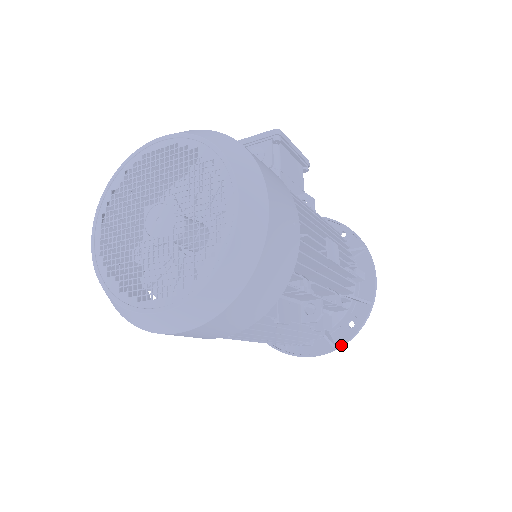
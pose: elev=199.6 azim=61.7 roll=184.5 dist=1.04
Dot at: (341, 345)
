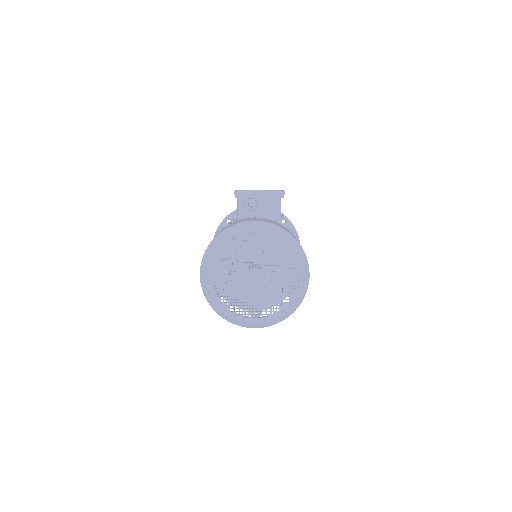
Dot at: occluded
